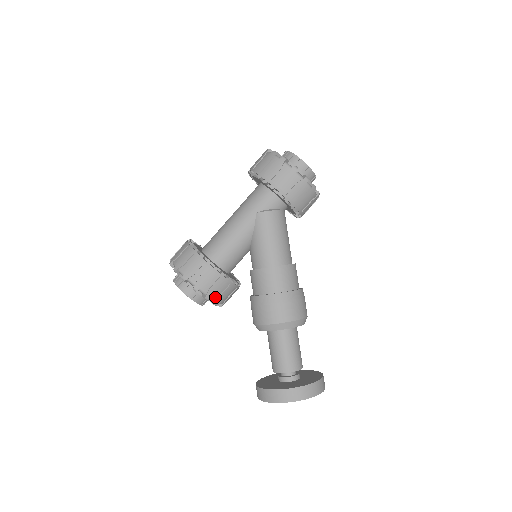
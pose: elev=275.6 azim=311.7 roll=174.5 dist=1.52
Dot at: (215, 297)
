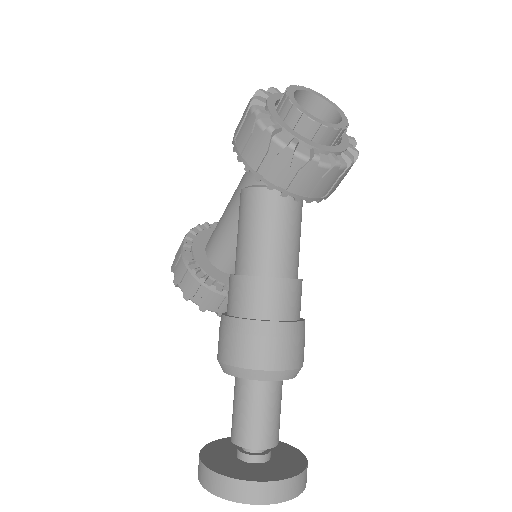
Dot at: (195, 300)
